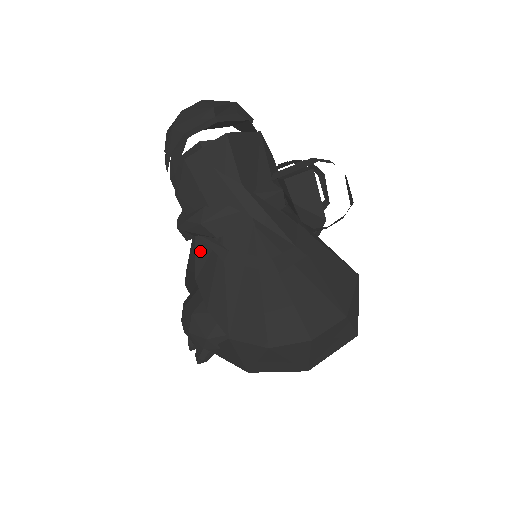
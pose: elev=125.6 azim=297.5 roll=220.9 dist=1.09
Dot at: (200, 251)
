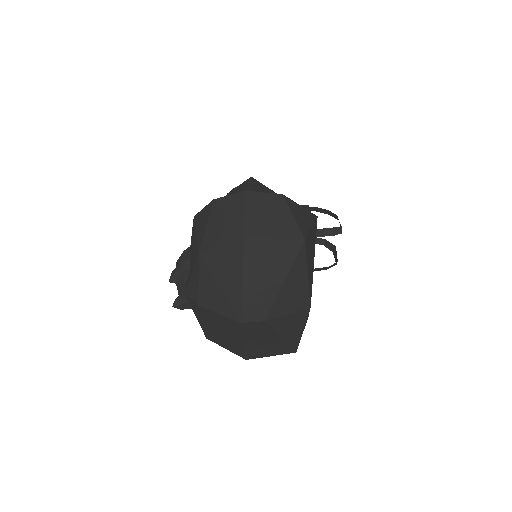
Dot at: occluded
